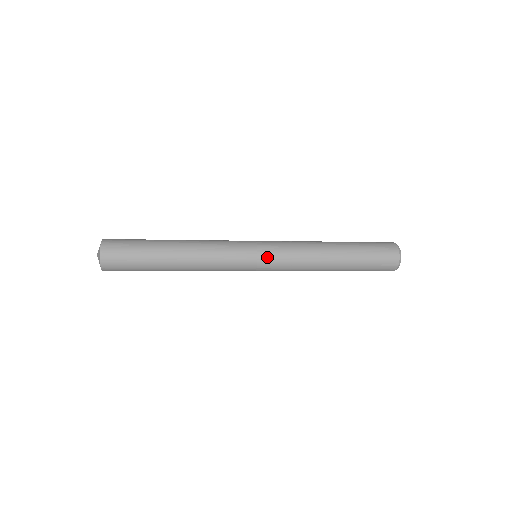
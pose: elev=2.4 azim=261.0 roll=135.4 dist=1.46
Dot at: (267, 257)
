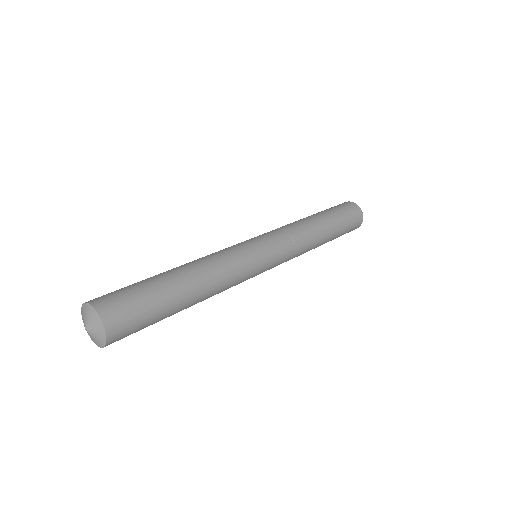
Dot at: (271, 243)
